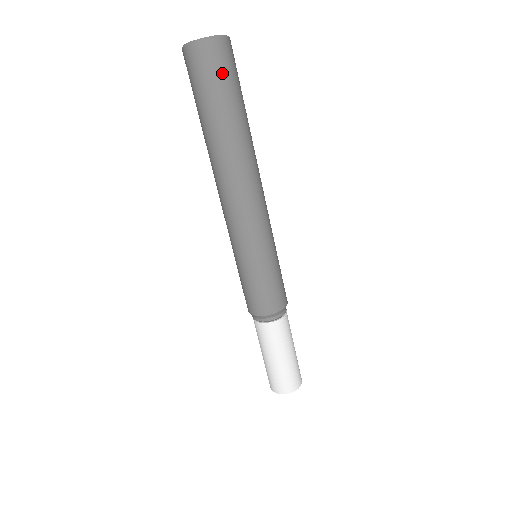
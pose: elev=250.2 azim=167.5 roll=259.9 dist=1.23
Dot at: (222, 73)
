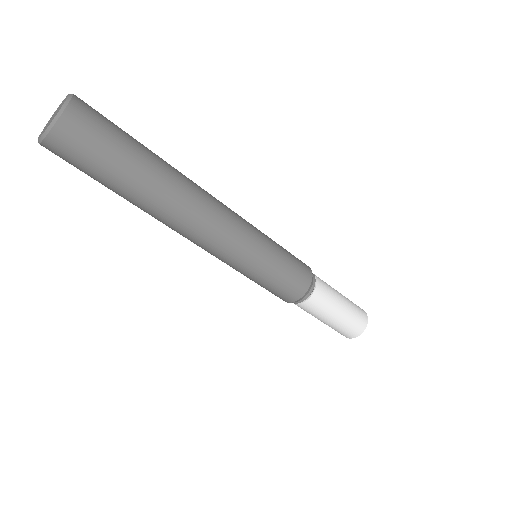
Dot at: (83, 160)
